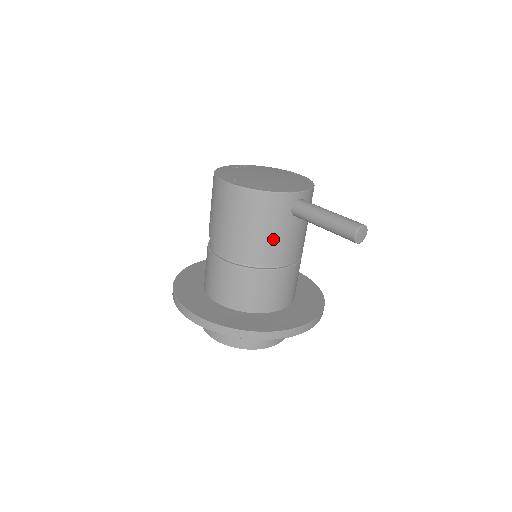
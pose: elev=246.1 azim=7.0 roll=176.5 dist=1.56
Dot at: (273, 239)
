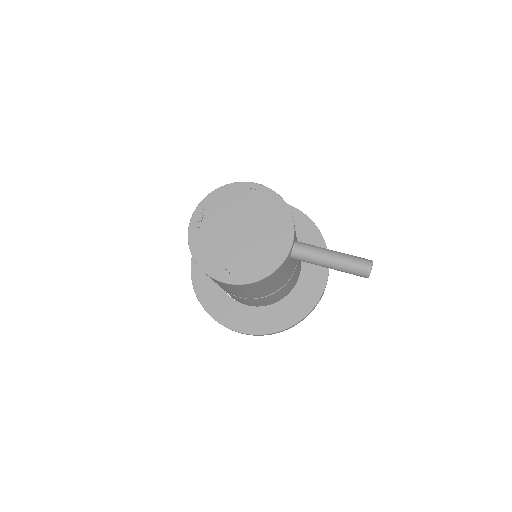
Dot at: (284, 277)
